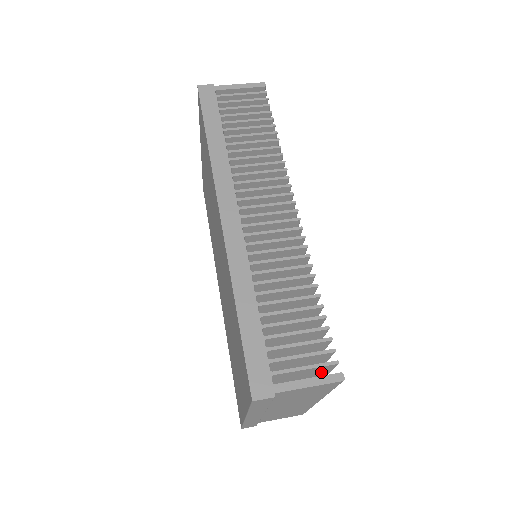
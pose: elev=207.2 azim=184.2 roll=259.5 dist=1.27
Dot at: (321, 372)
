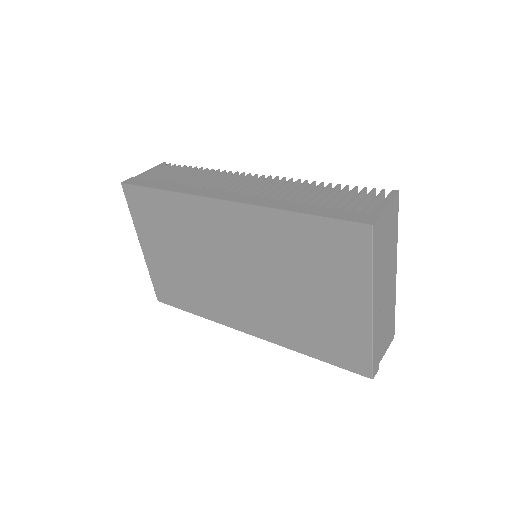
Dot at: occluded
